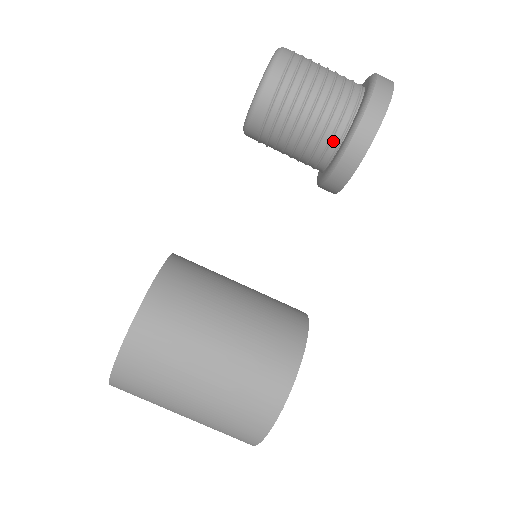
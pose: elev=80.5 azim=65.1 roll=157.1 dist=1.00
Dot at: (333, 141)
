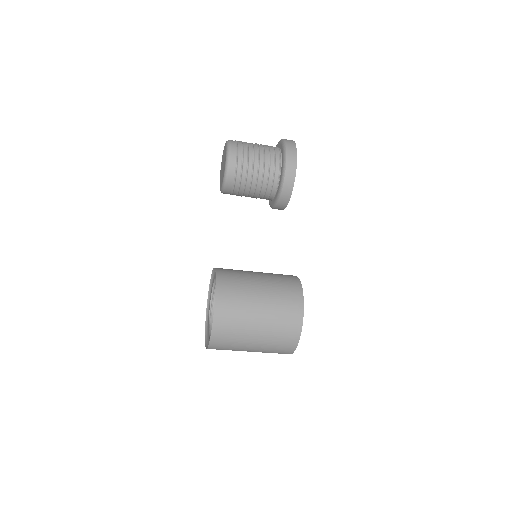
Dot at: (274, 181)
